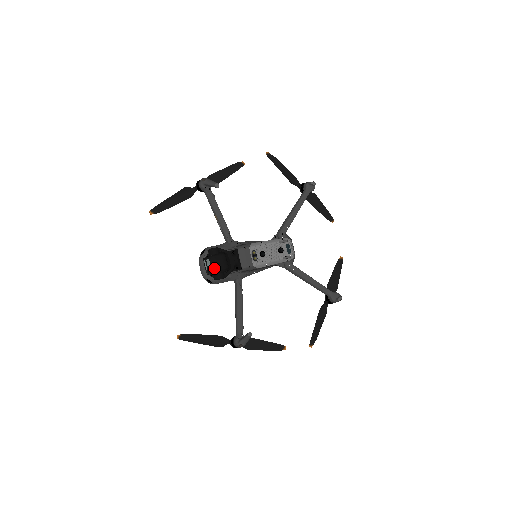
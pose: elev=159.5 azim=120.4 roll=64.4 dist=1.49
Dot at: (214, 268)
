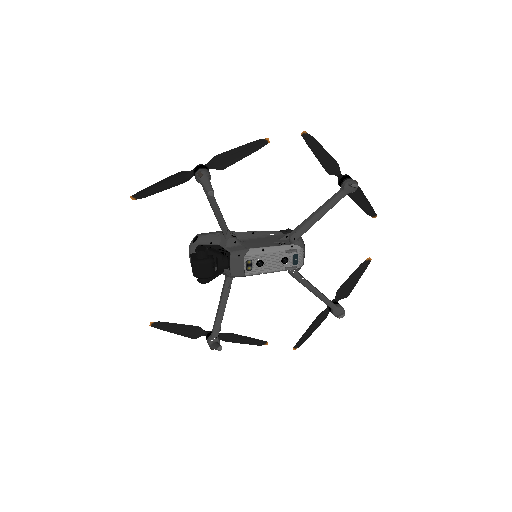
Dot at: (196, 275)
